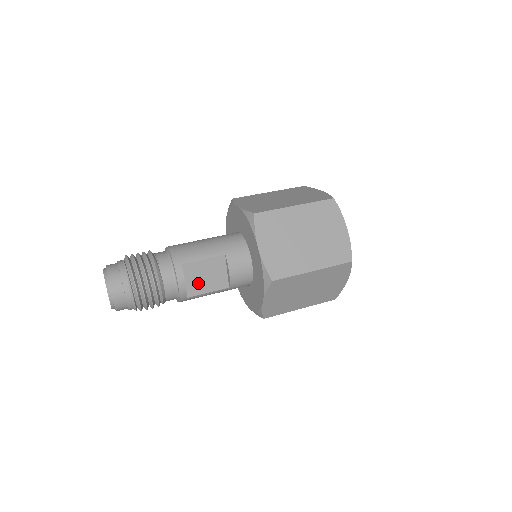
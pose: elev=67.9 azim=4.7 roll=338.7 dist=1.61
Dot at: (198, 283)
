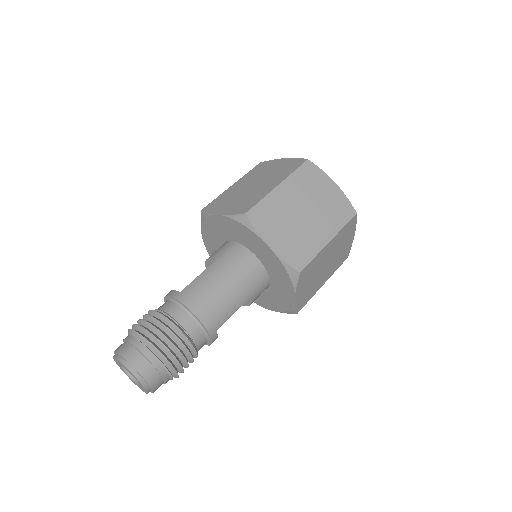
Dot at: occluded
